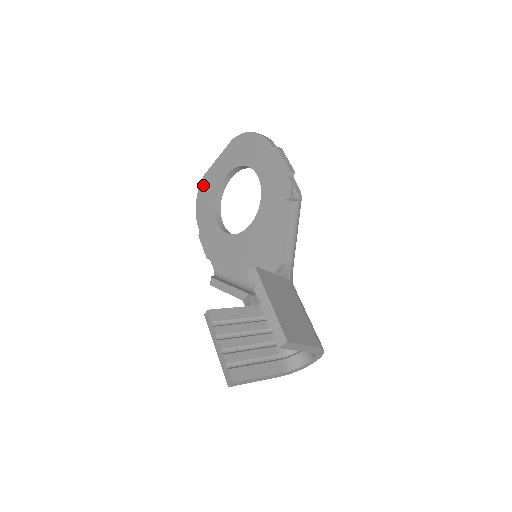
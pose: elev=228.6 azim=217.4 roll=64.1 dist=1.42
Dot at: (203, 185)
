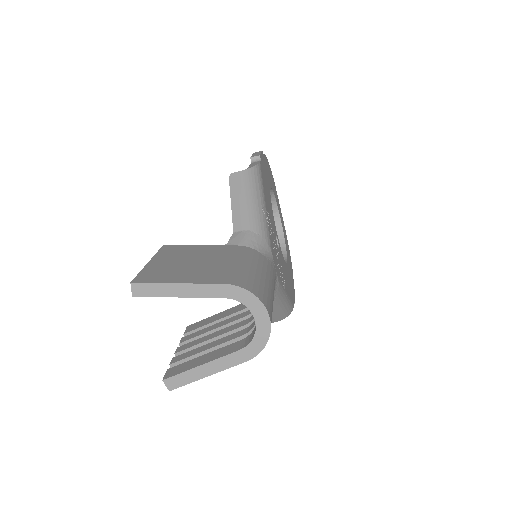
Dot at: occluded
